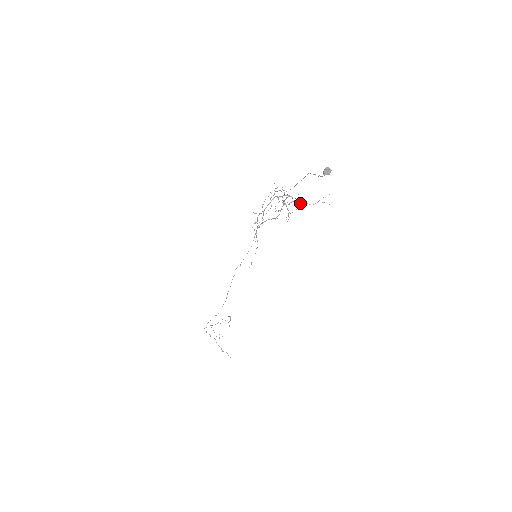
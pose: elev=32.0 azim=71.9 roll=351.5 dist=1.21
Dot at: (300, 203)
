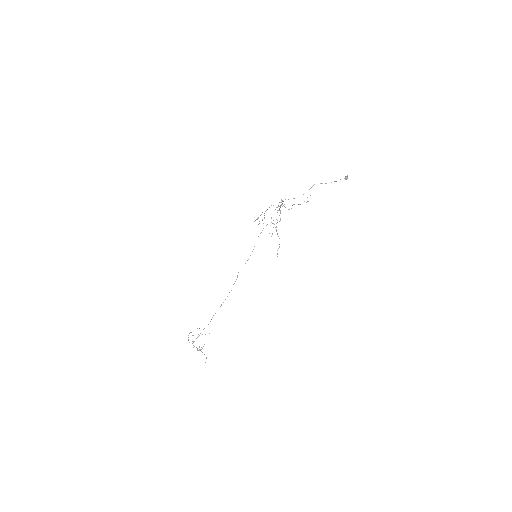
Dot at: (262, 212)
